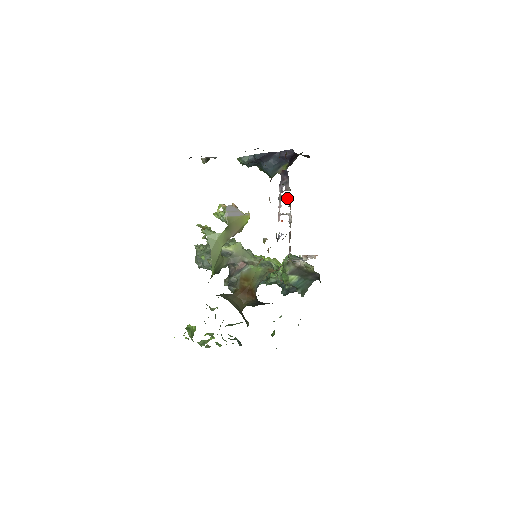
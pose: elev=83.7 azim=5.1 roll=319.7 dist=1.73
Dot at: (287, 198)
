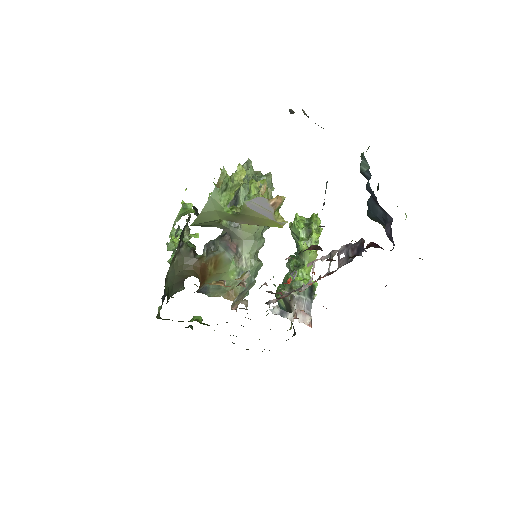
Dot at: (329, 268)
